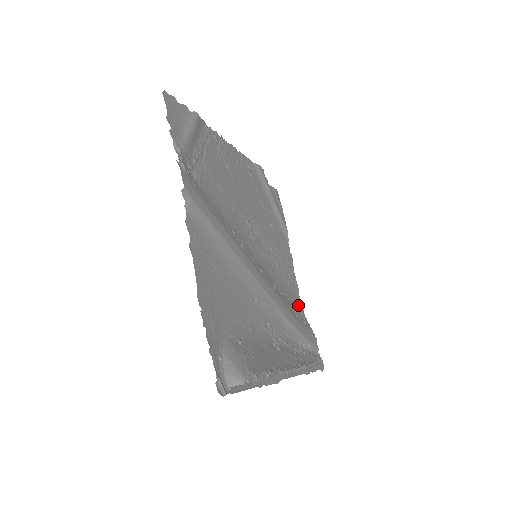
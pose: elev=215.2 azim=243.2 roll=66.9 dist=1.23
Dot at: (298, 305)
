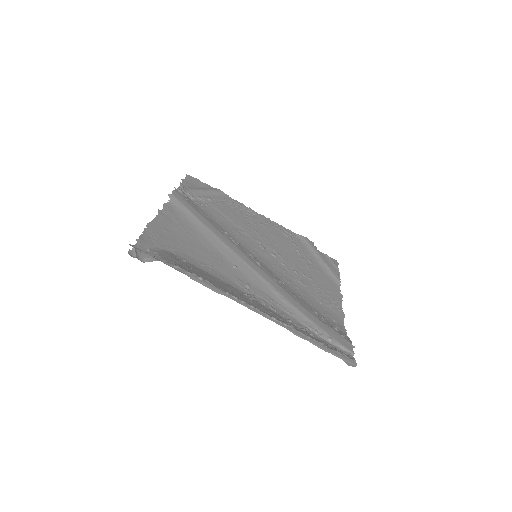
Dot at: (333, 320)
